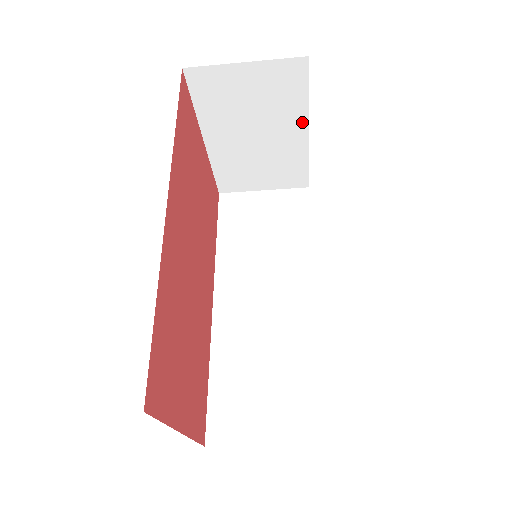
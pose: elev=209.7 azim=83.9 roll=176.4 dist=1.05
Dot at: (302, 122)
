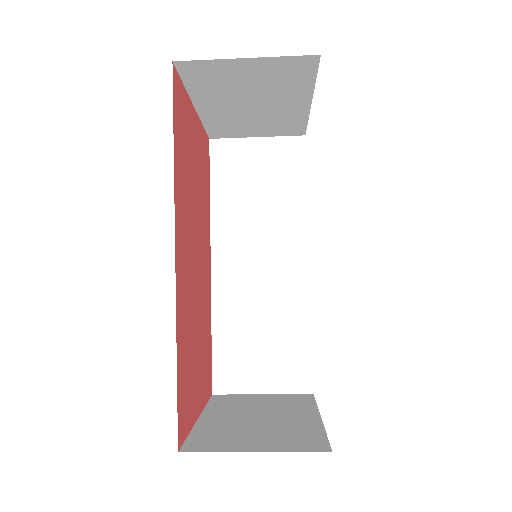
Dot at: (305, 97)
